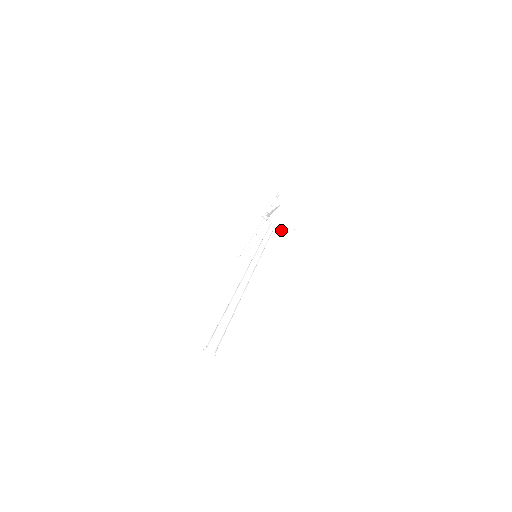
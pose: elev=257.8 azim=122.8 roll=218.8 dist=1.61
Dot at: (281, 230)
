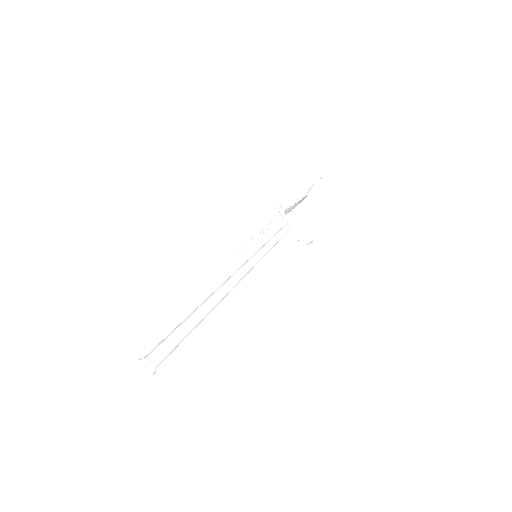
Dot at: (298, 235)
